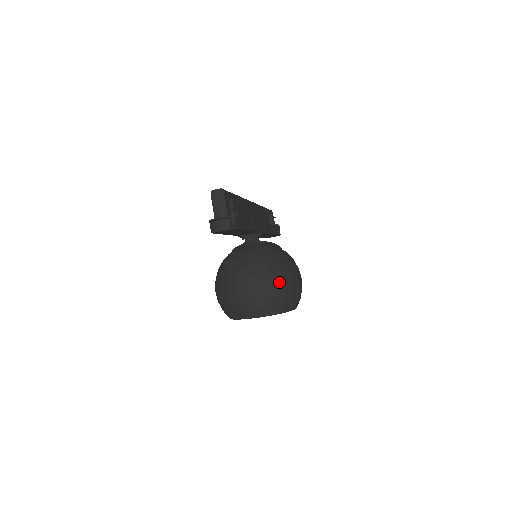
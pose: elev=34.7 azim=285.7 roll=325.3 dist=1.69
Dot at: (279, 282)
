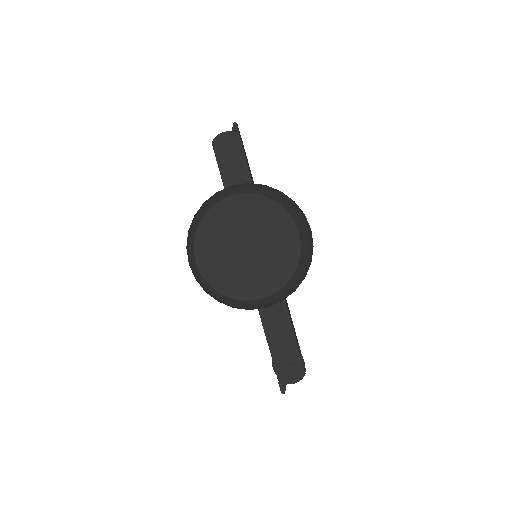
Dot at: occluded
